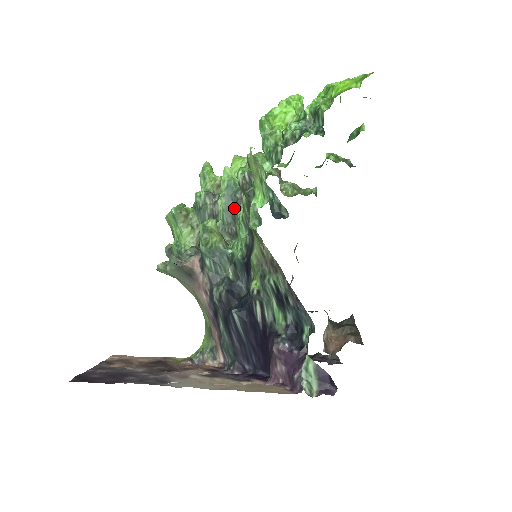
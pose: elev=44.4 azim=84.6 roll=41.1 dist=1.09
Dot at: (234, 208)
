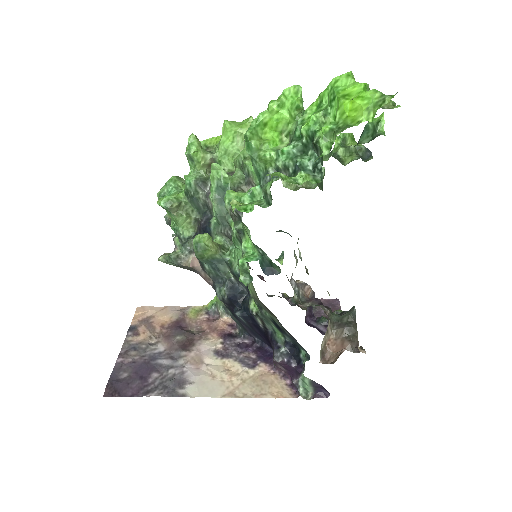
Dot at: (227, 219)
